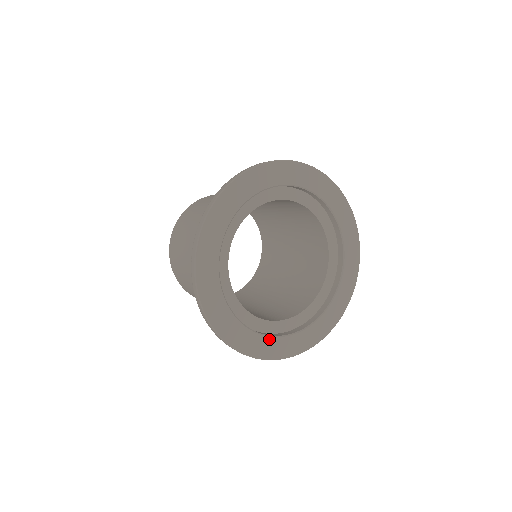
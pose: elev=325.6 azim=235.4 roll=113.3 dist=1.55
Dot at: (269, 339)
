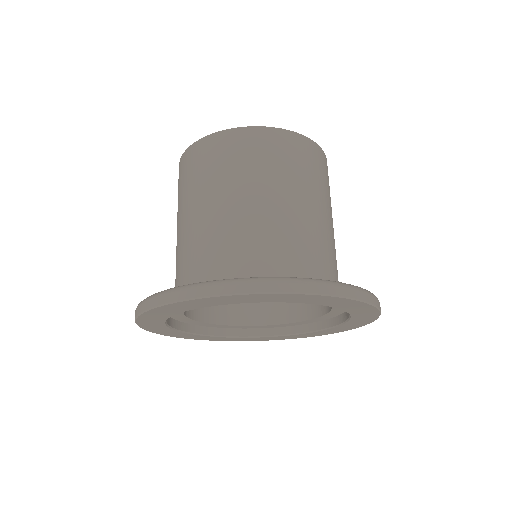
Dot at: (218, 337)
